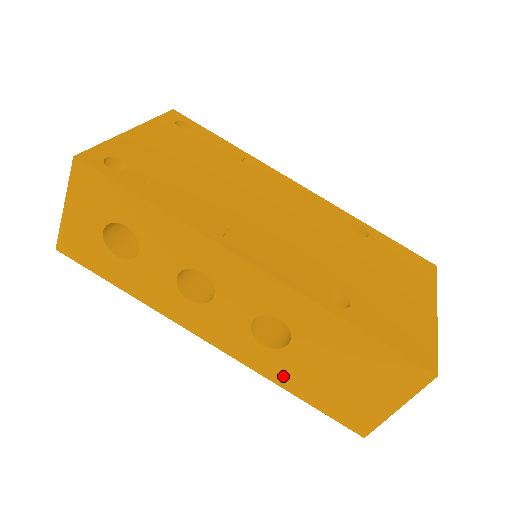
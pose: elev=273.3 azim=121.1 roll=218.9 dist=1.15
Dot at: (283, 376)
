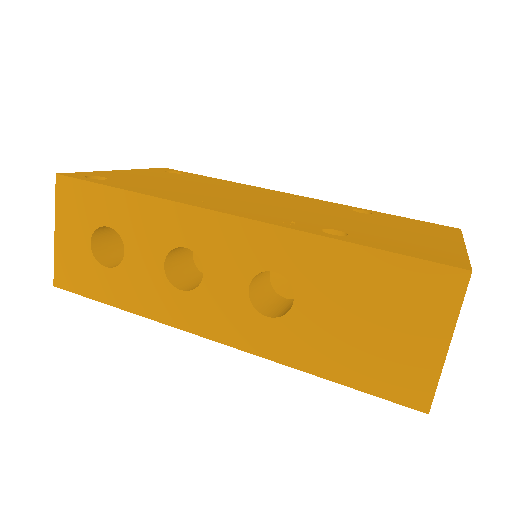
Dot at: (302, 353)
